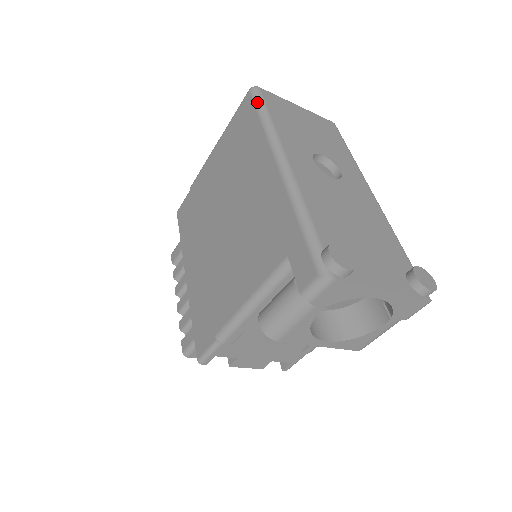
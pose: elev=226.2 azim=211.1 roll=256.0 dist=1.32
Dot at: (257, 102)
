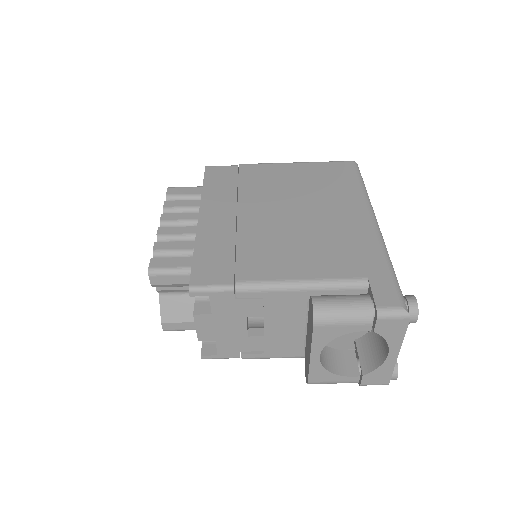
Dot at: (360, 173)
